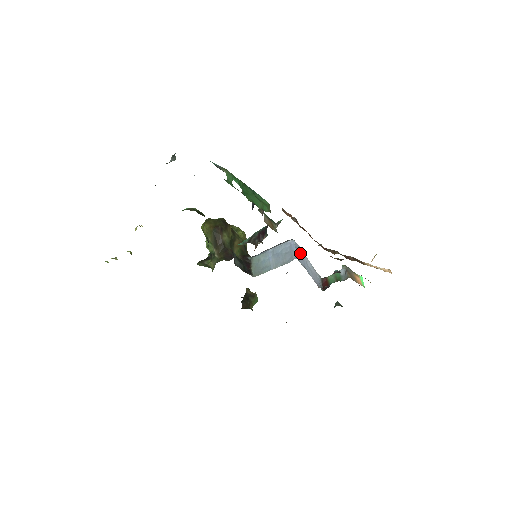
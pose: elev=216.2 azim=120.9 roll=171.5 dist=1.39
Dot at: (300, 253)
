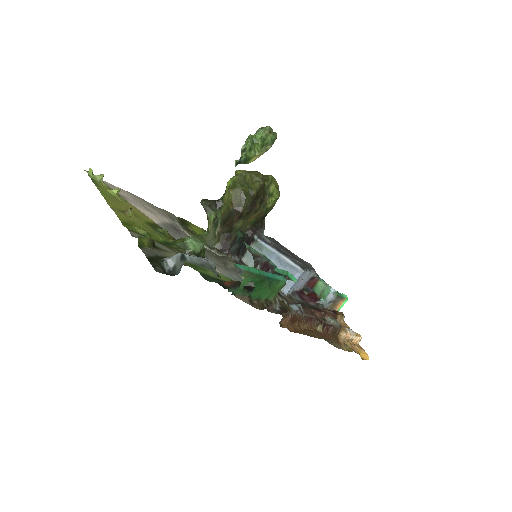
Dot at: (301, 278)
